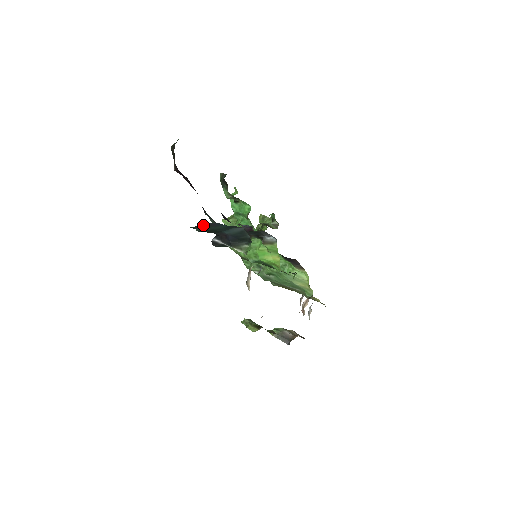
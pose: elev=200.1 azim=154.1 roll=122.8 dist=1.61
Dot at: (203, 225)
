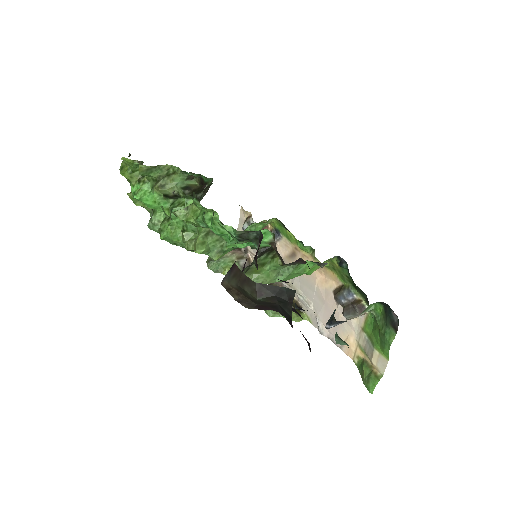
Dot at: occluded
